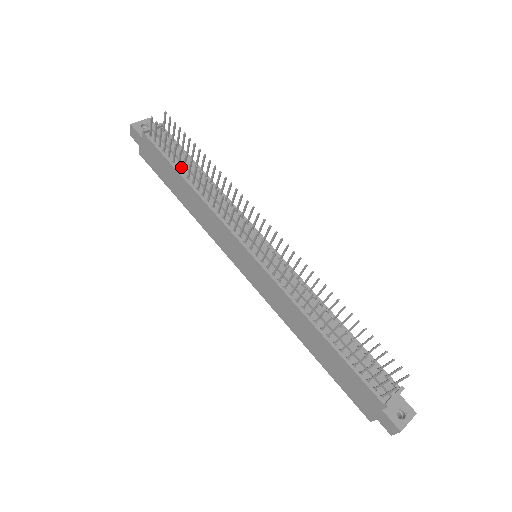
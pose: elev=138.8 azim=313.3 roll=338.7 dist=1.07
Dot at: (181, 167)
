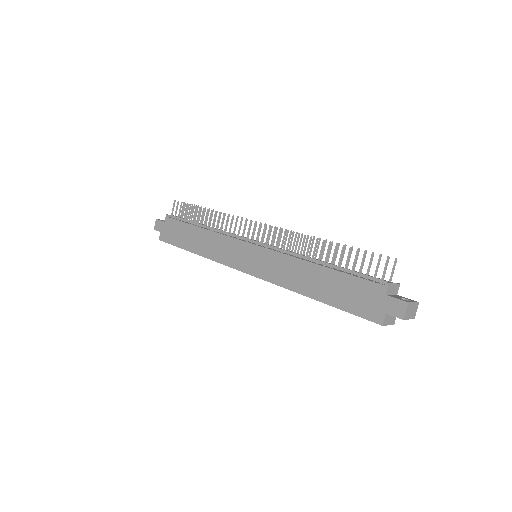
Dot at: occluded
